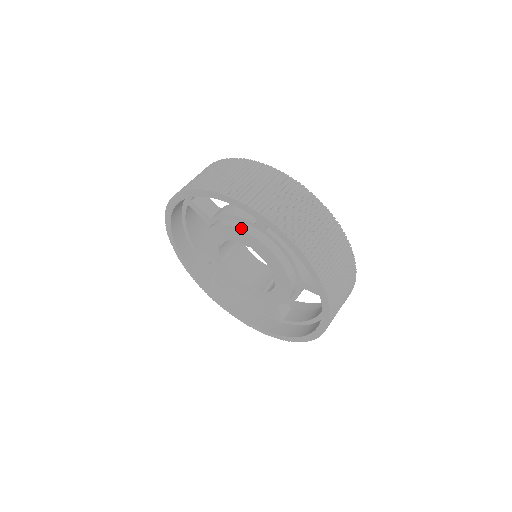
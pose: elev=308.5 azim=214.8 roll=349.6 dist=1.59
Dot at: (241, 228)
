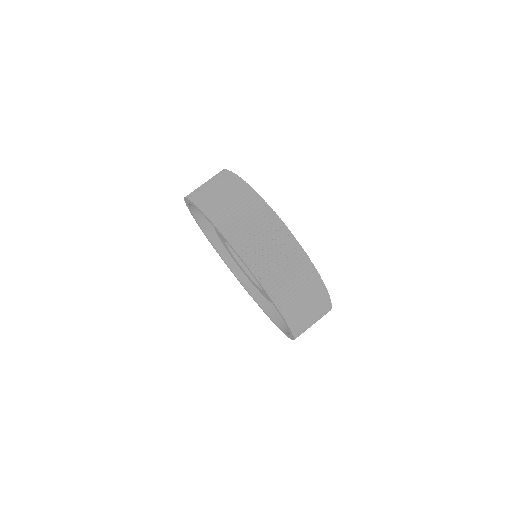
Dot at: occluded
